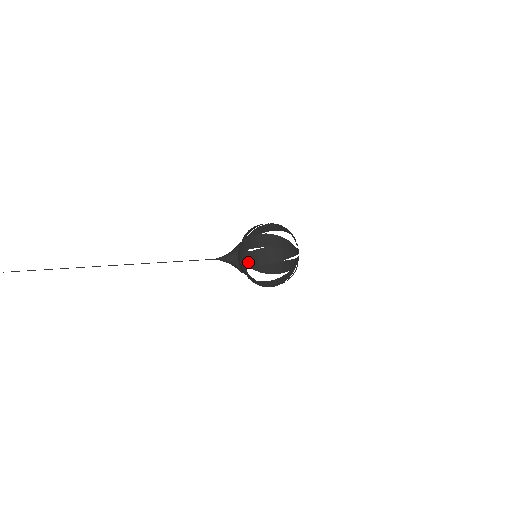
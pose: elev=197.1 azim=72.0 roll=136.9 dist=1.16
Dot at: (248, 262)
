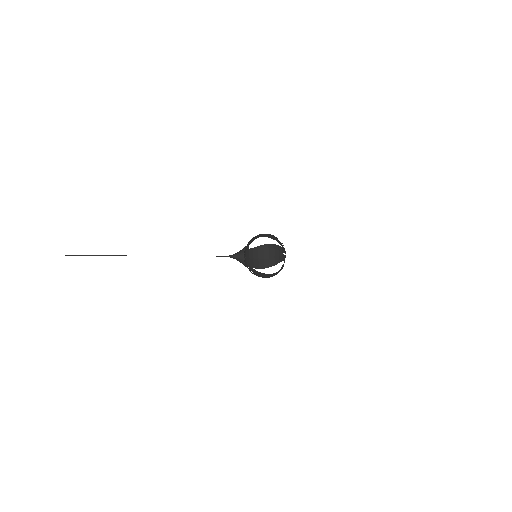
Dot at: (252, 265)
